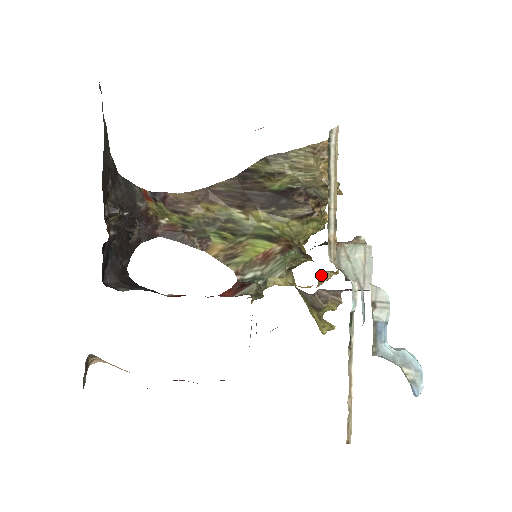
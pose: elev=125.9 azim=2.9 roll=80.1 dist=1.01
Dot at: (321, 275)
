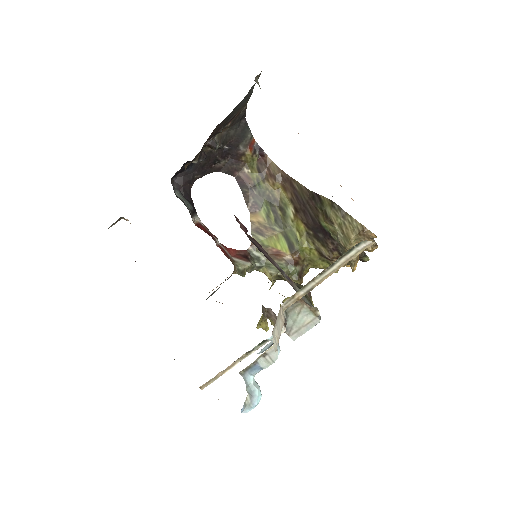
Dot at: occluded
